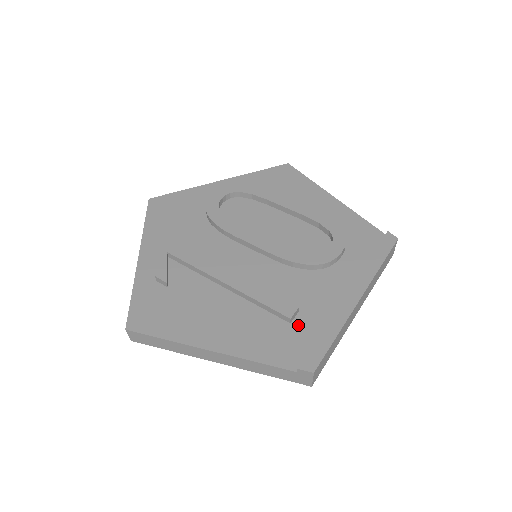
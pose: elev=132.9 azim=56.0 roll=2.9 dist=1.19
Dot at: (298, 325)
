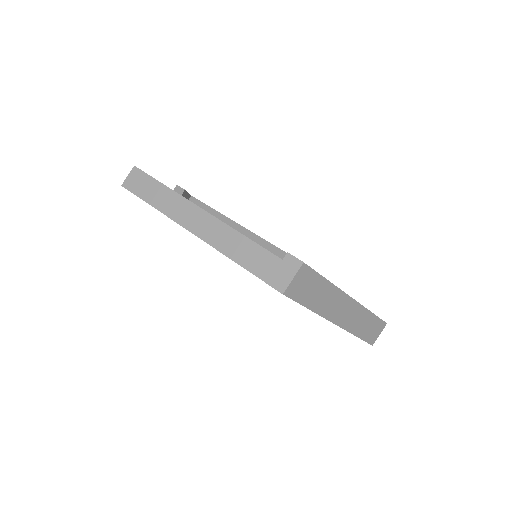
Dot at: occluded
